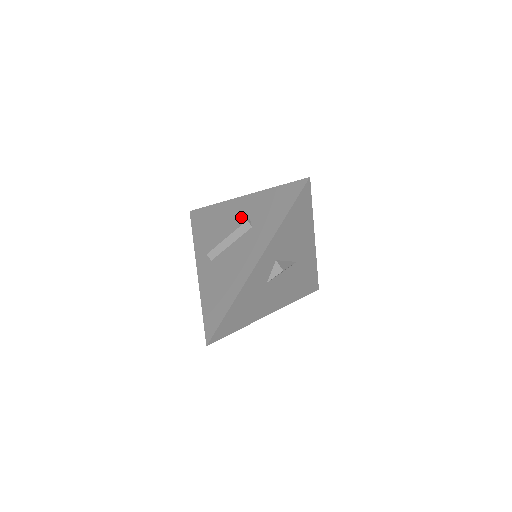
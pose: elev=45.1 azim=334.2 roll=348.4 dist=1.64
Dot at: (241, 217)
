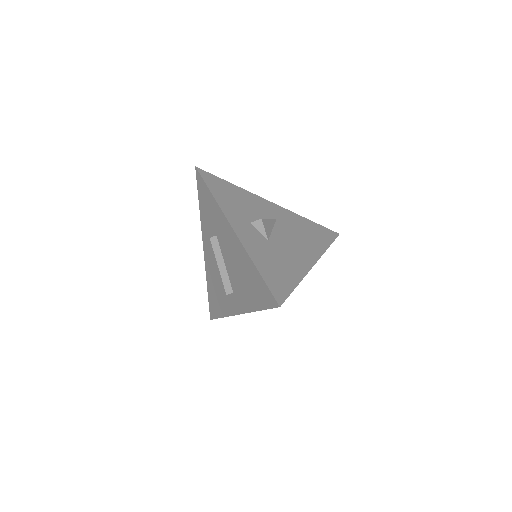
Dot at: (212, 249)
